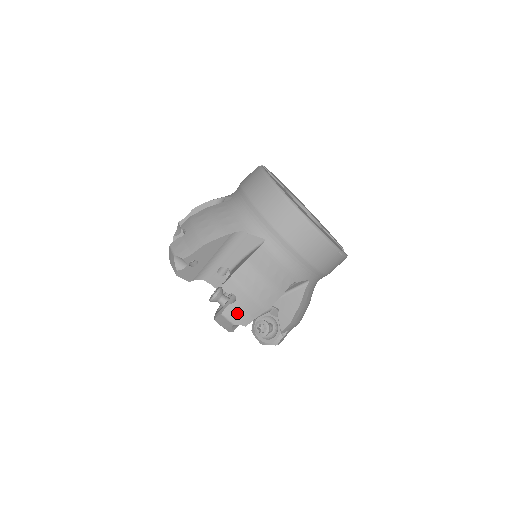
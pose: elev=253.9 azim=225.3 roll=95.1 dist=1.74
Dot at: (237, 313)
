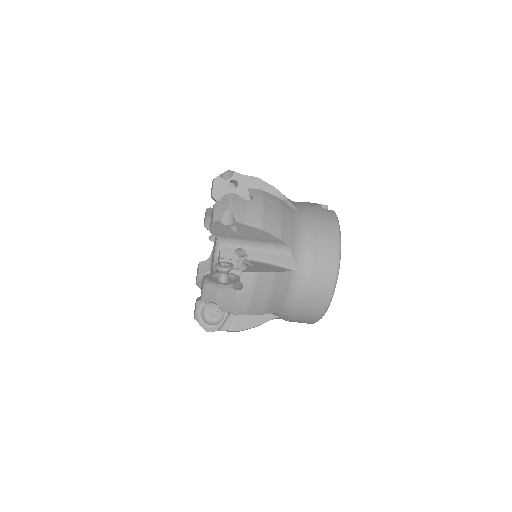
Dot at: (229, 298)
